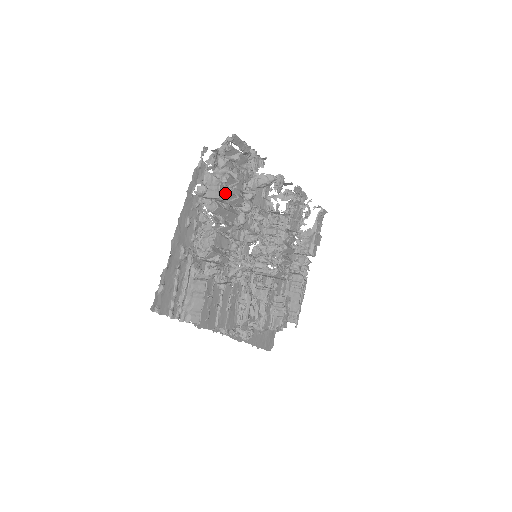
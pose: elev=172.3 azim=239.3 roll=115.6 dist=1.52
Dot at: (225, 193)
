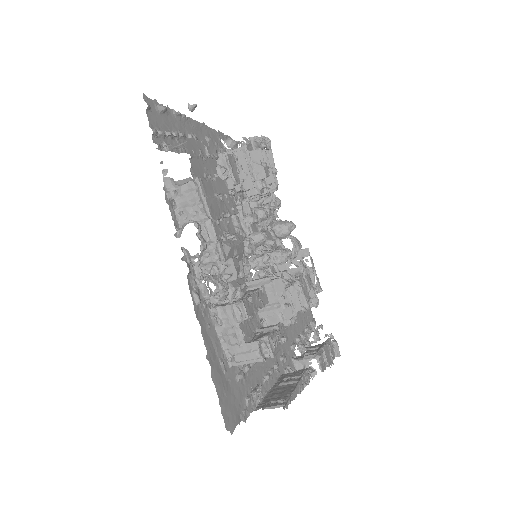
Dot at: (252, 151)
